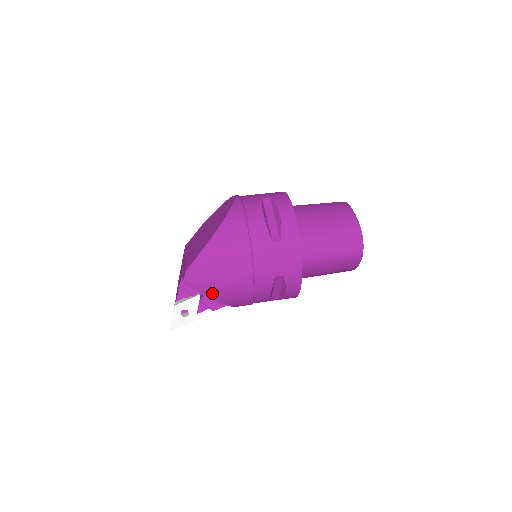
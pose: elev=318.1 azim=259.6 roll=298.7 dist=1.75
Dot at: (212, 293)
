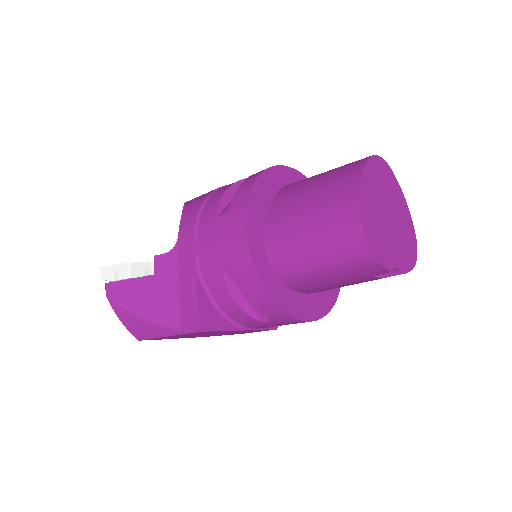
Dot at: occluded
